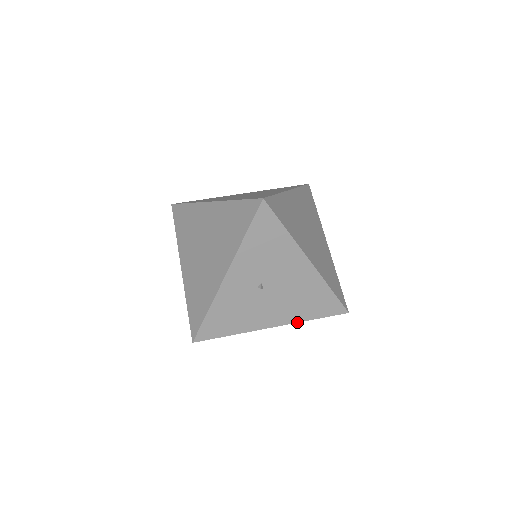
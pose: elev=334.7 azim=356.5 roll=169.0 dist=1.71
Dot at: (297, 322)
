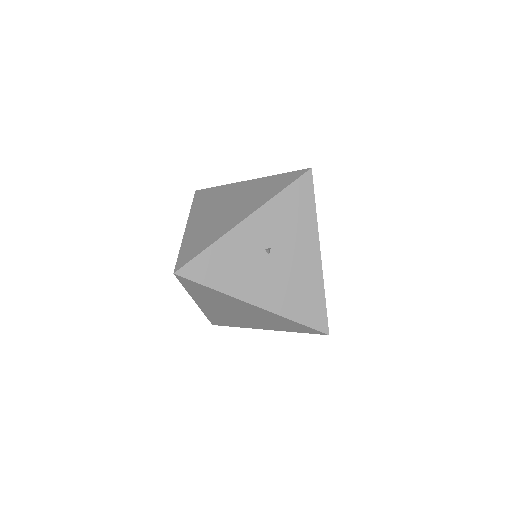
Dot at: (280, 315)
